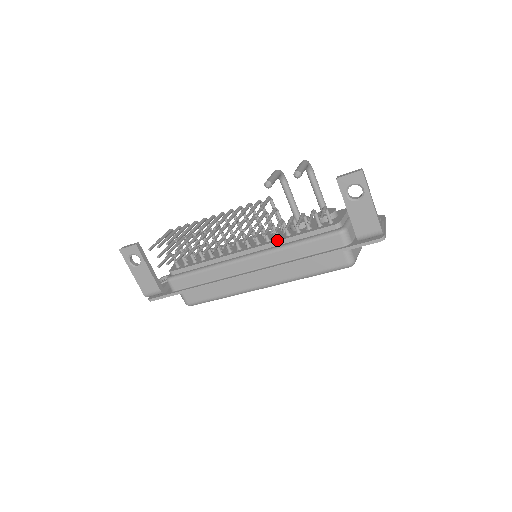
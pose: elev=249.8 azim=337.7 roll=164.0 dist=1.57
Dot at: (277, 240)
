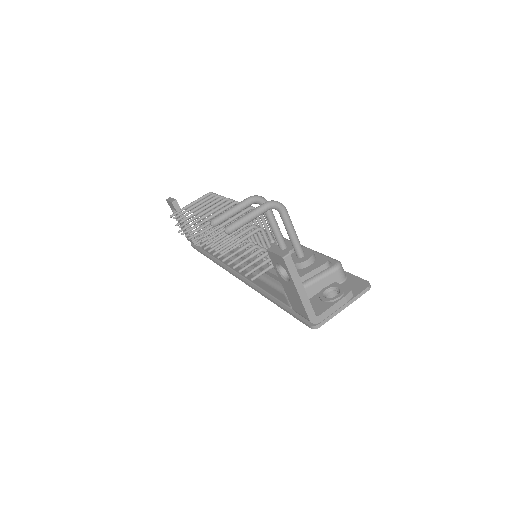
Dot at: occluded
